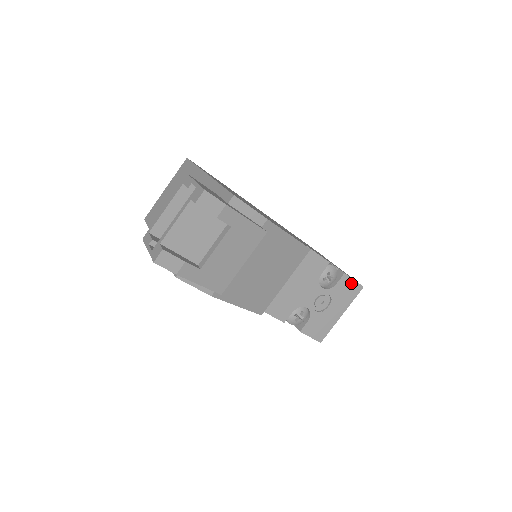
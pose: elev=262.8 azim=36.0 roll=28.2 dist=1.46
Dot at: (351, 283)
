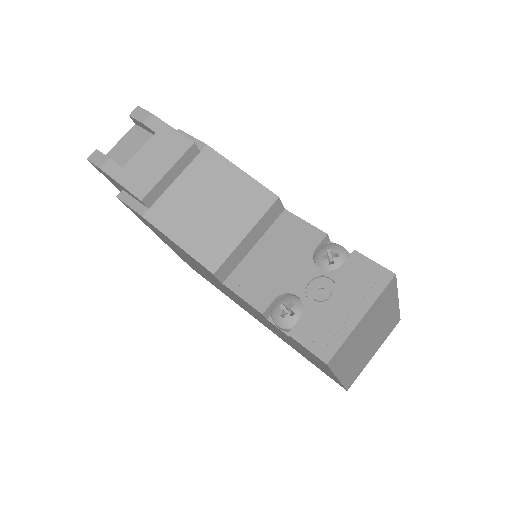
Dot at: (370, 266)
